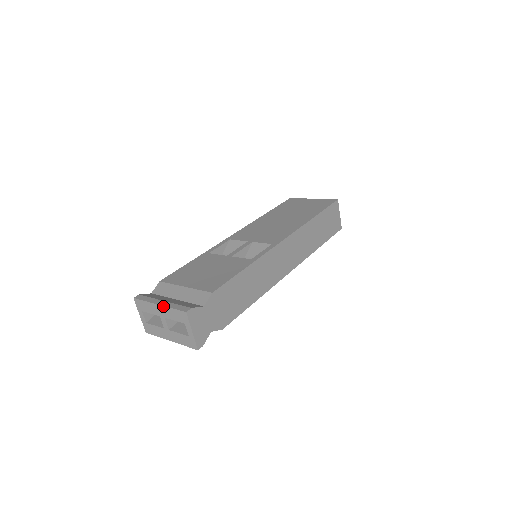
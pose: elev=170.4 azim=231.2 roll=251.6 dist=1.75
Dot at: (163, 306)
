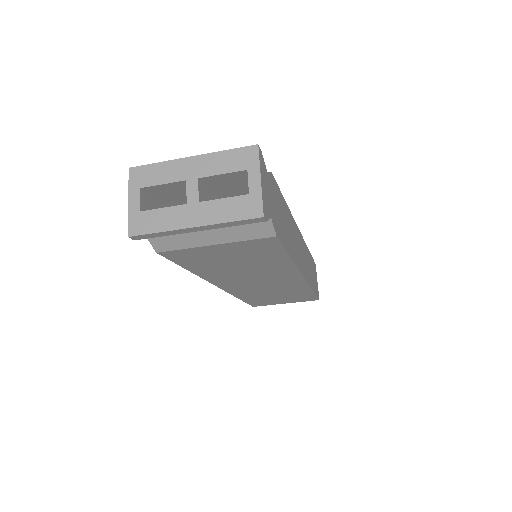
Dot at: (203, 154)
